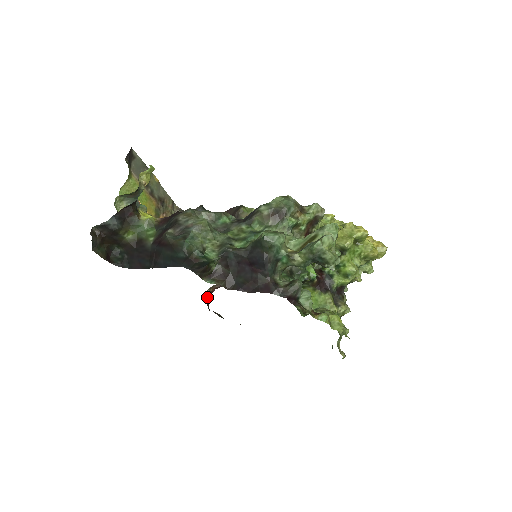
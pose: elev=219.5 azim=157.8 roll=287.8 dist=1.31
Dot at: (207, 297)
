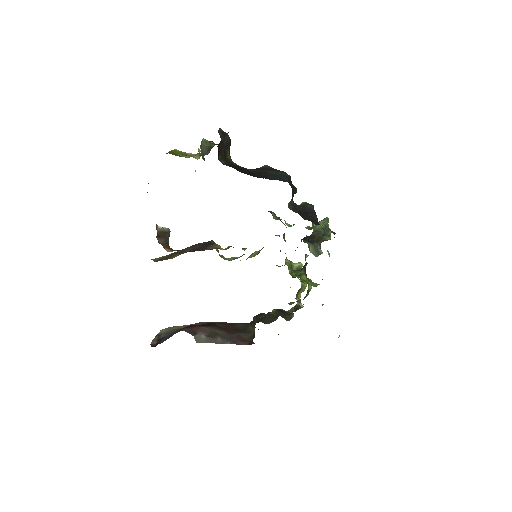
Dot at: occluded
